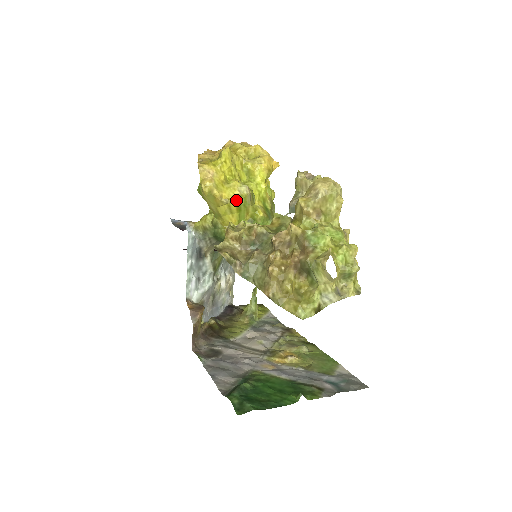
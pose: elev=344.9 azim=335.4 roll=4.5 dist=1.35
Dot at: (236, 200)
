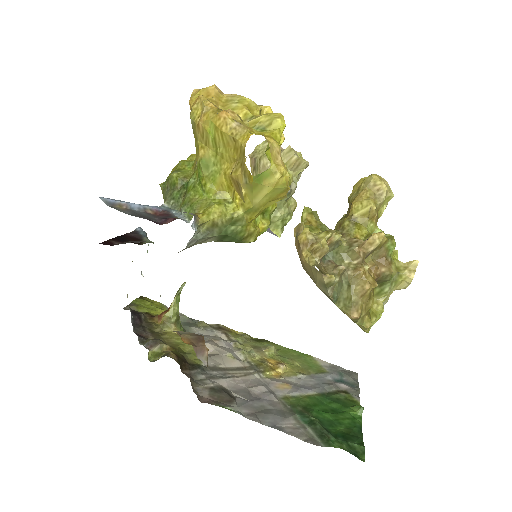
Dot at: occluded
